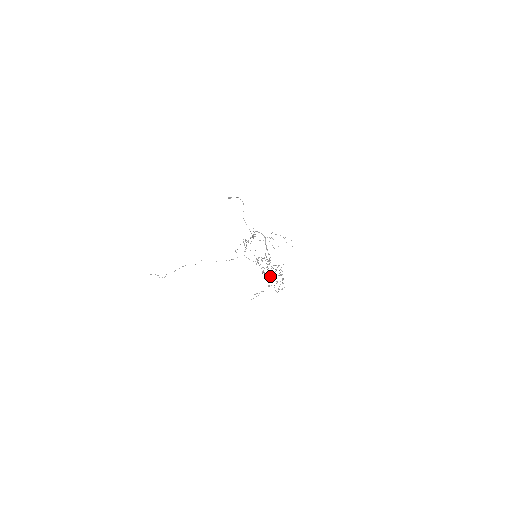
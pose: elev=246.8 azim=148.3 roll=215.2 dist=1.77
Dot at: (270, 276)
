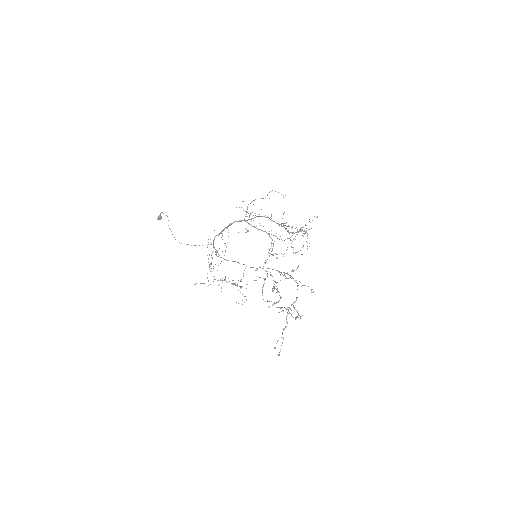
Dot at: (268, 307)
